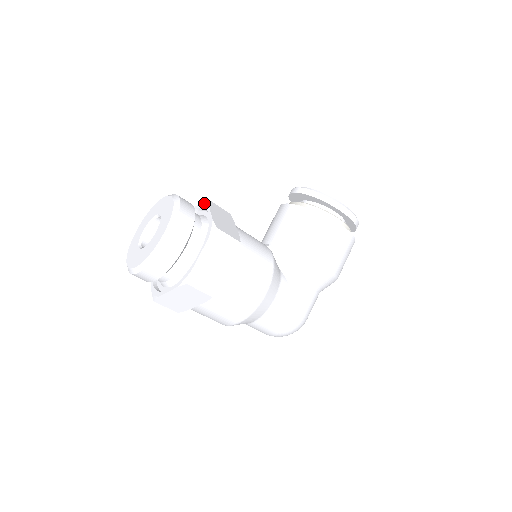
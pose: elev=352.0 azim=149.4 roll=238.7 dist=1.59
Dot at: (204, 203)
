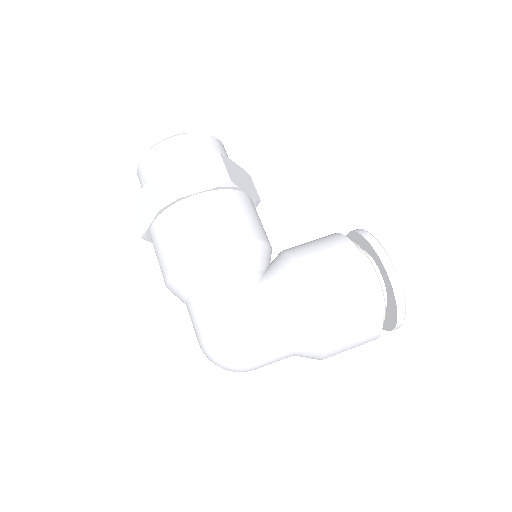
Dot at: occluded
